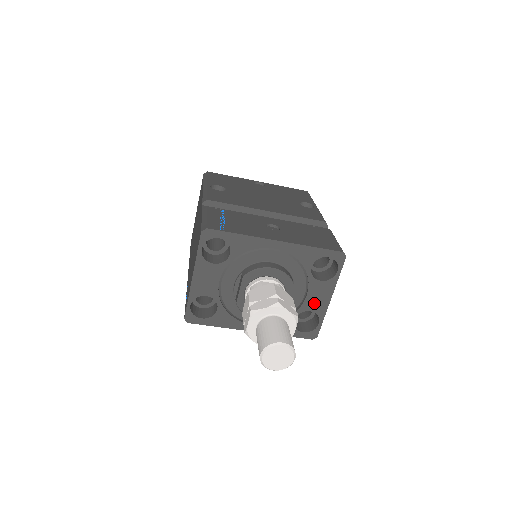
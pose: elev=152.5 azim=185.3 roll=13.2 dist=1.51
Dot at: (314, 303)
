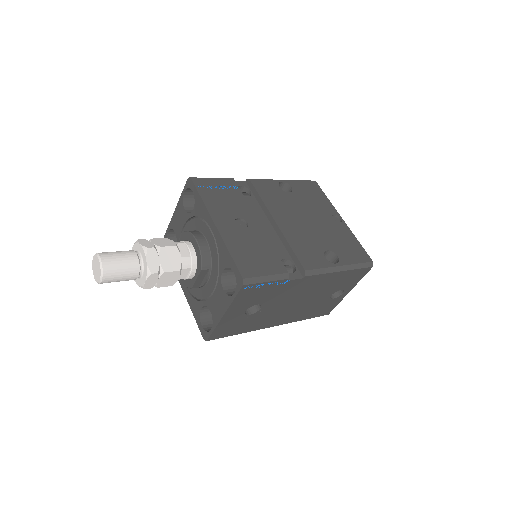
Dot at: (215, 307)
